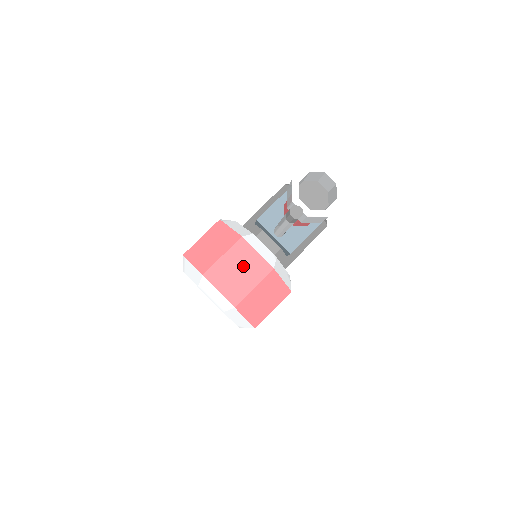
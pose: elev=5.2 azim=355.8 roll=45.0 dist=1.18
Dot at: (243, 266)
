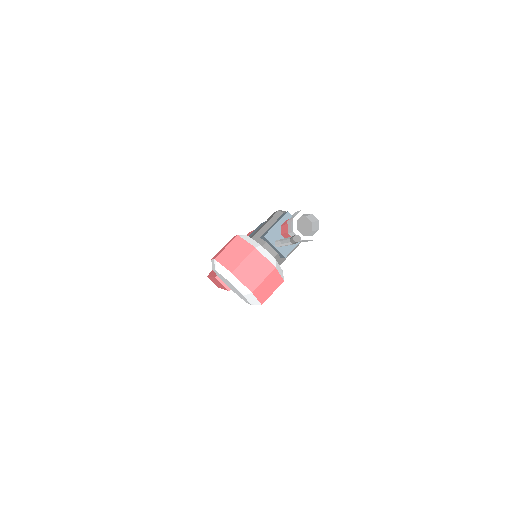
Dot at: (257, 266)
